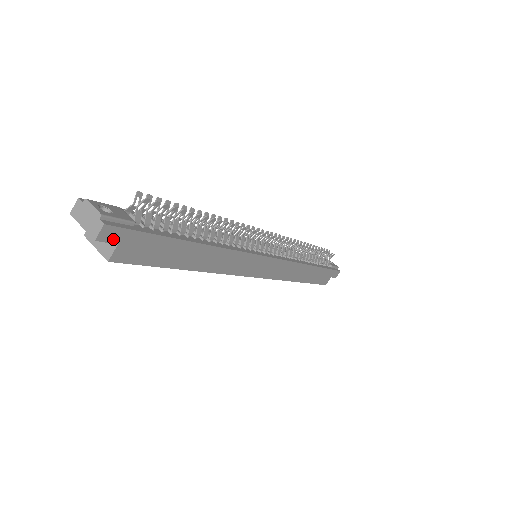
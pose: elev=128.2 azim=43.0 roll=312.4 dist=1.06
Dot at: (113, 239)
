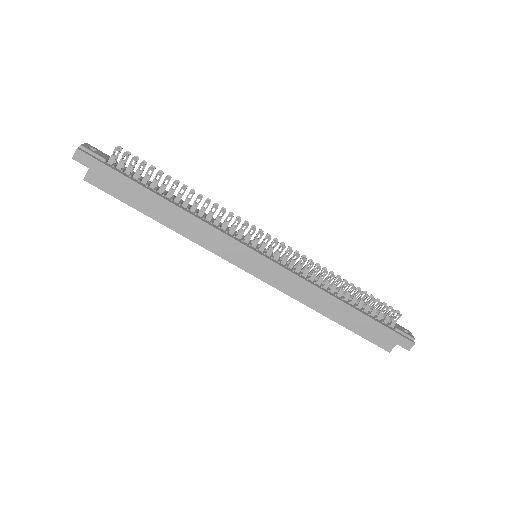
Dot at: (85, 163)
